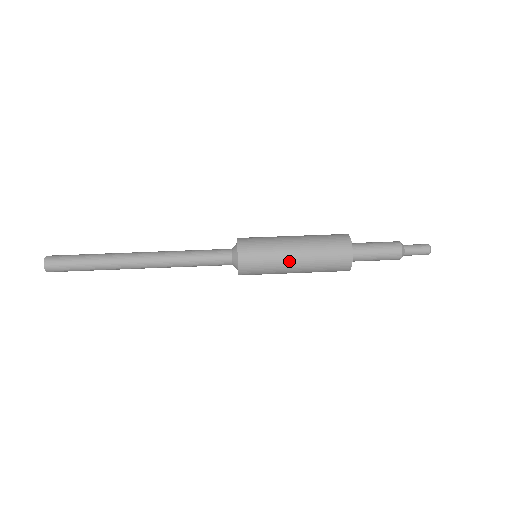
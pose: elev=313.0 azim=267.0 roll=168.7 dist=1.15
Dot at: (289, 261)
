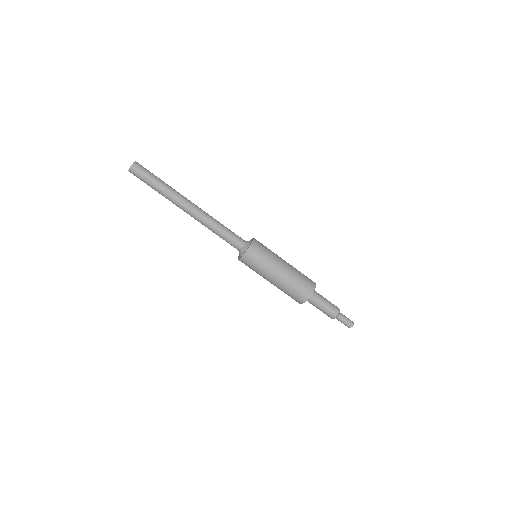
Dot at: (273, 274)
